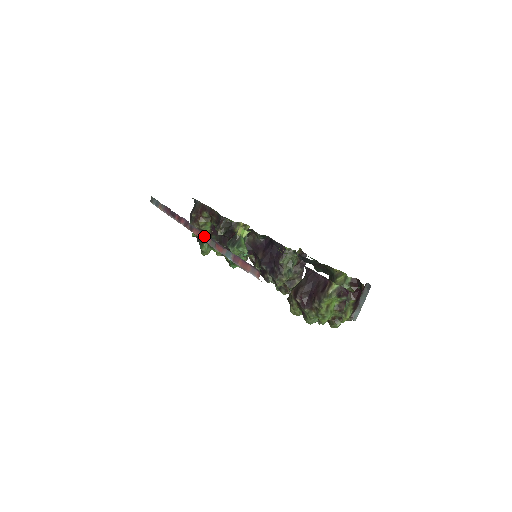
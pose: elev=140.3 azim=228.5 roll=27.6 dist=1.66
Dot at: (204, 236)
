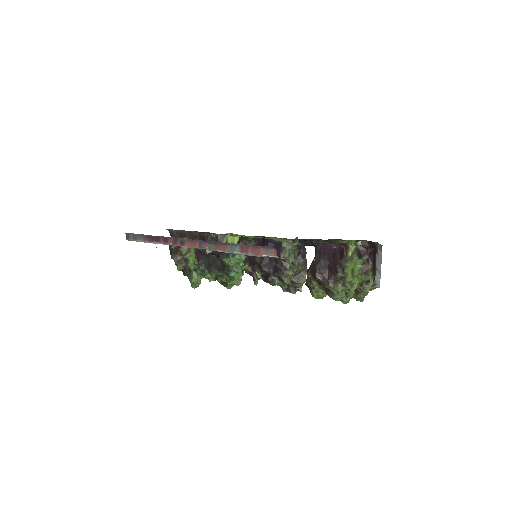
Dot at: (199, 244)
